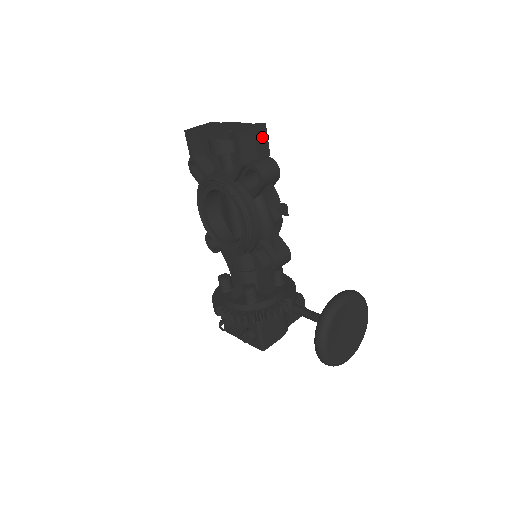
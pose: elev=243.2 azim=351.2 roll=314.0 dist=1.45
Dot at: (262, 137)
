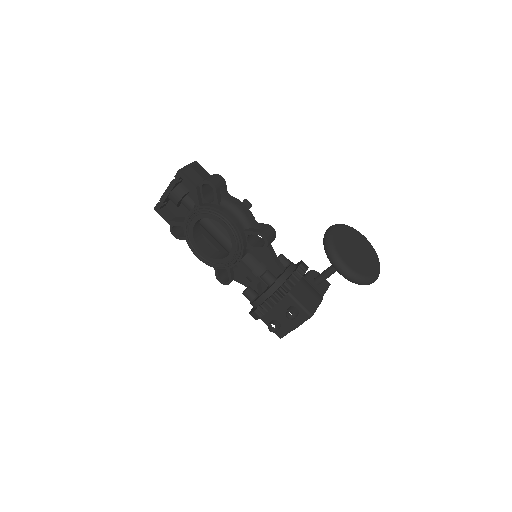
Dot at: (198, 168)
